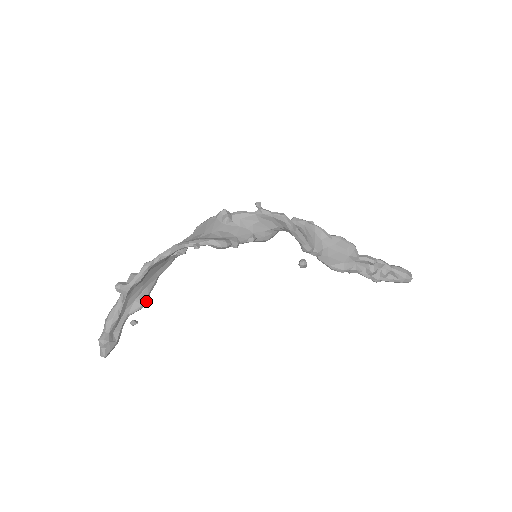
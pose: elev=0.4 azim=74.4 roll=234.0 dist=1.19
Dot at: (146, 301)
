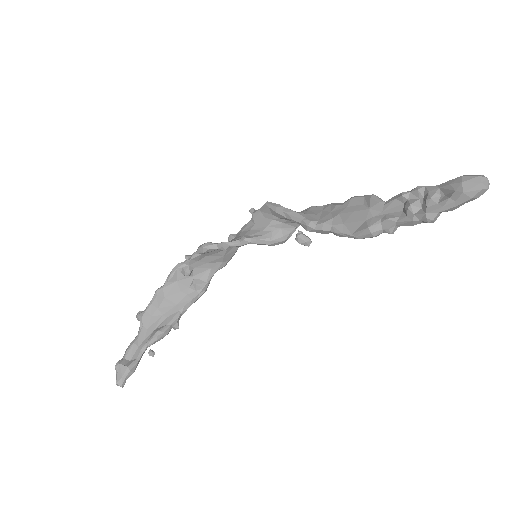
Dot at: (163, 330)
